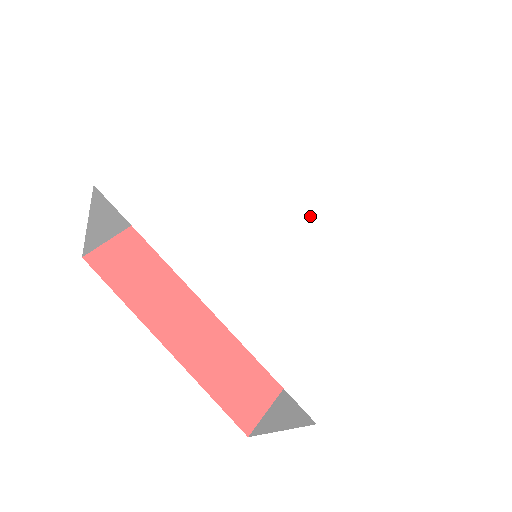
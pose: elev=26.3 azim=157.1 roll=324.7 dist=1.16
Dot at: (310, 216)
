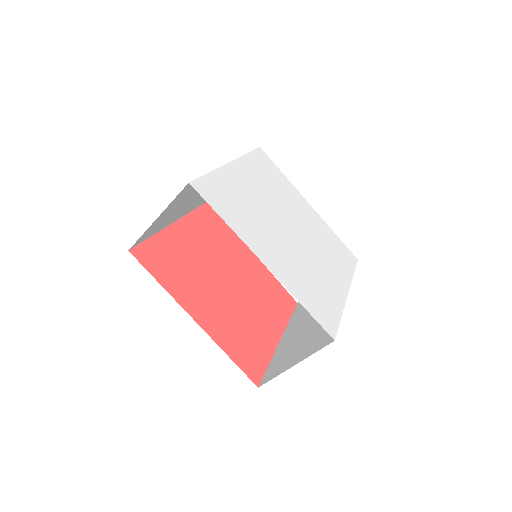
Dot at: (299, 226)
